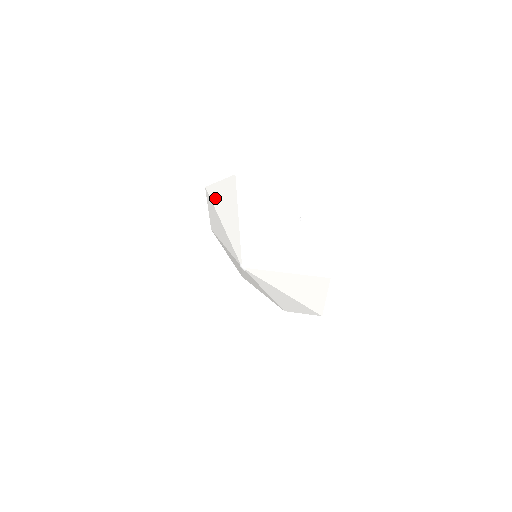
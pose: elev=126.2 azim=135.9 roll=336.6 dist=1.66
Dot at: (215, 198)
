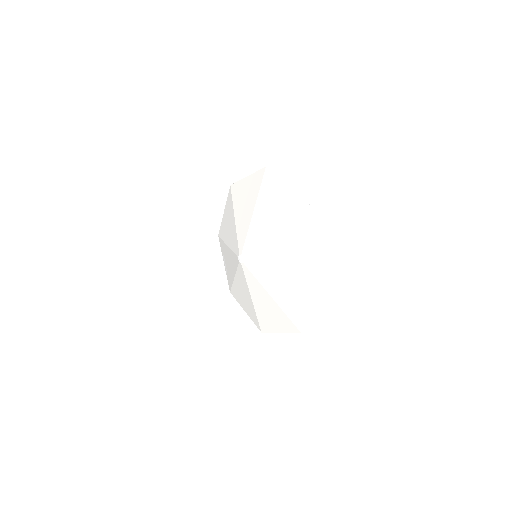
Dot at: (237, 194)
